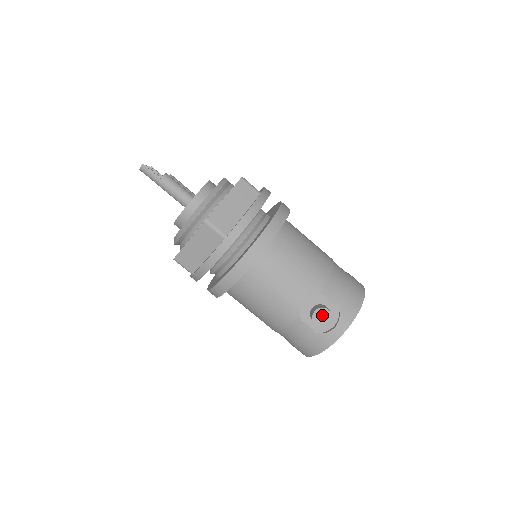
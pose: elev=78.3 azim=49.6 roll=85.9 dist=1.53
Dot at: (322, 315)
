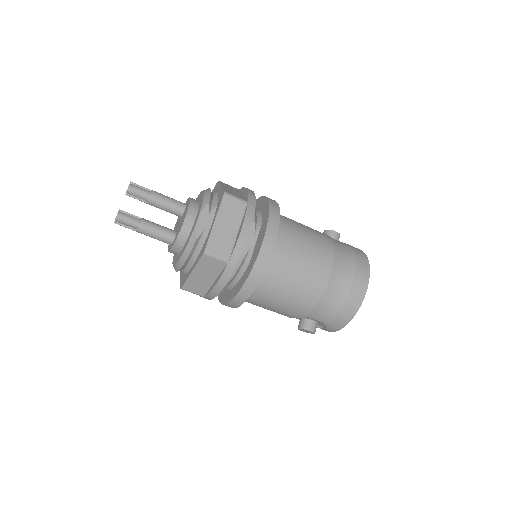
Dot at: (306, 331)
